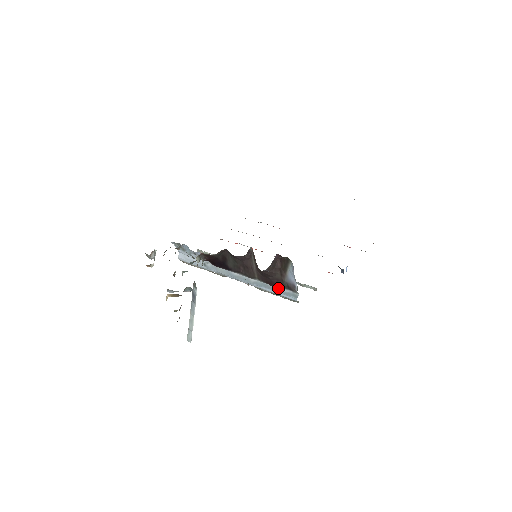
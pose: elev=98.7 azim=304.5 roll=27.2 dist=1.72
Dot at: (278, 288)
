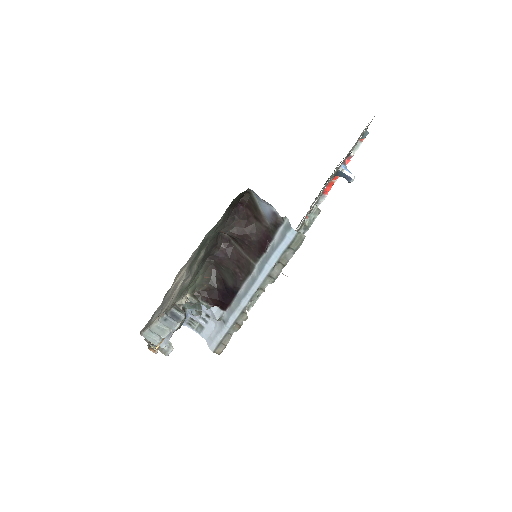
Dot at: (273, 244)
